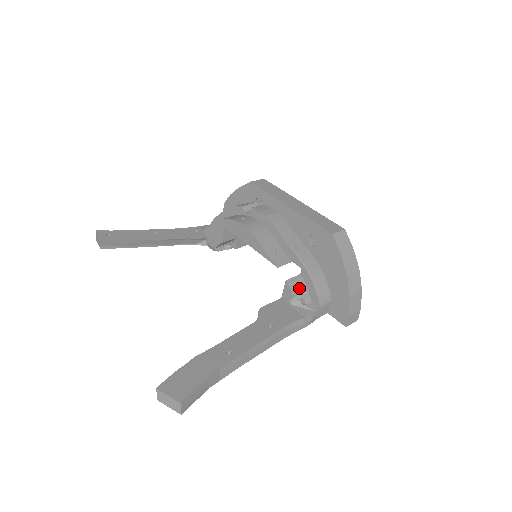
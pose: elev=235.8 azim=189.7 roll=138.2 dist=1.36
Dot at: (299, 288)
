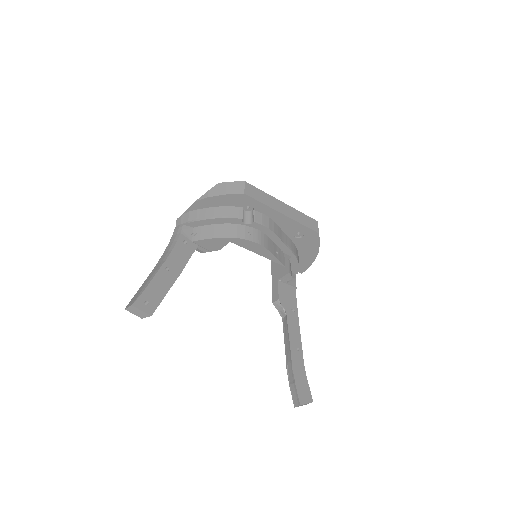
Dot at: (291, 271)
